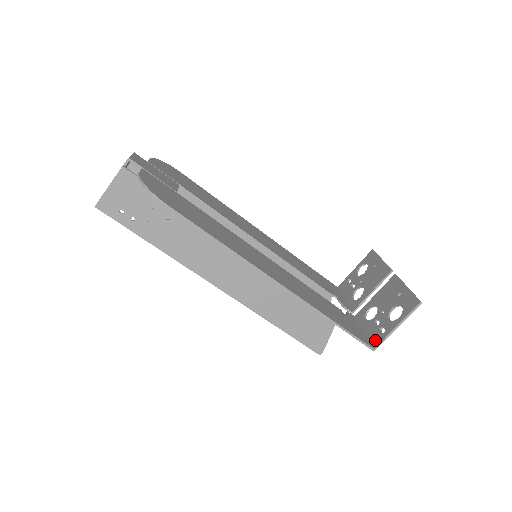
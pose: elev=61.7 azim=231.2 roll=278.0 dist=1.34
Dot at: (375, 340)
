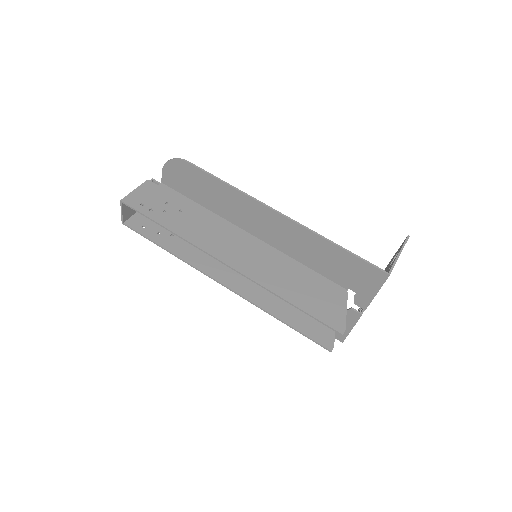
Dot at: occluded
